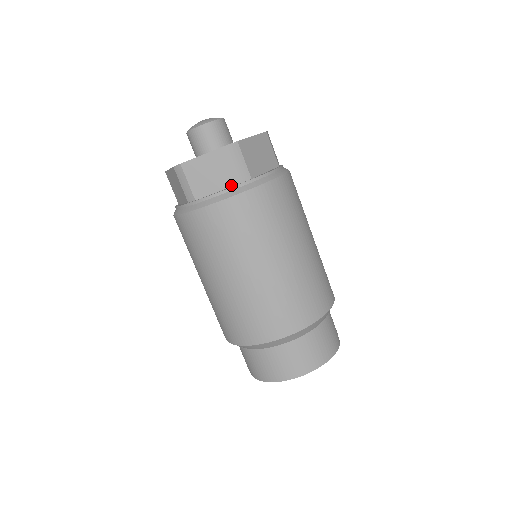
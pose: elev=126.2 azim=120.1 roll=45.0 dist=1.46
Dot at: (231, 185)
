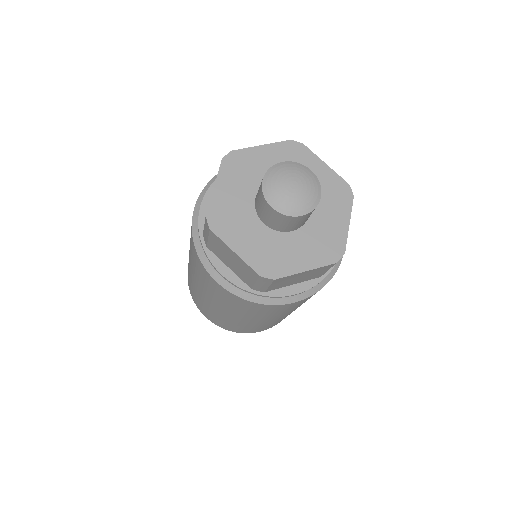
Dot at: (242, 279)
